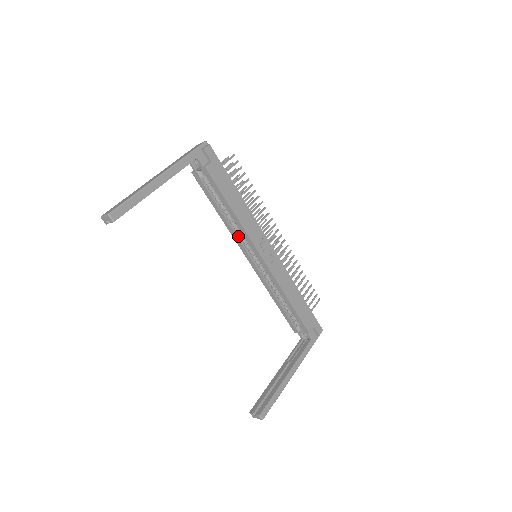
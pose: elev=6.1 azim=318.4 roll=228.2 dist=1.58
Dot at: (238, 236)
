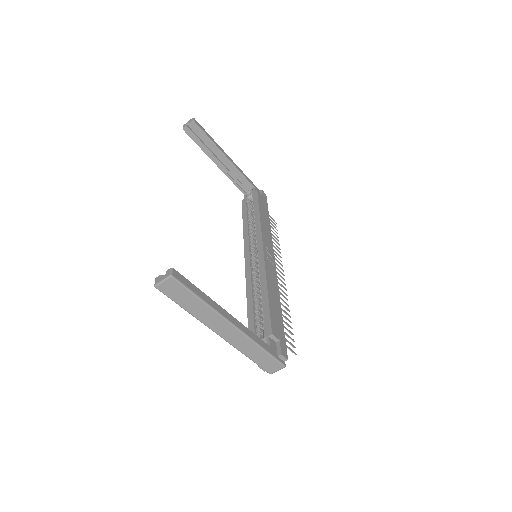
Dot at: (250, 240)
